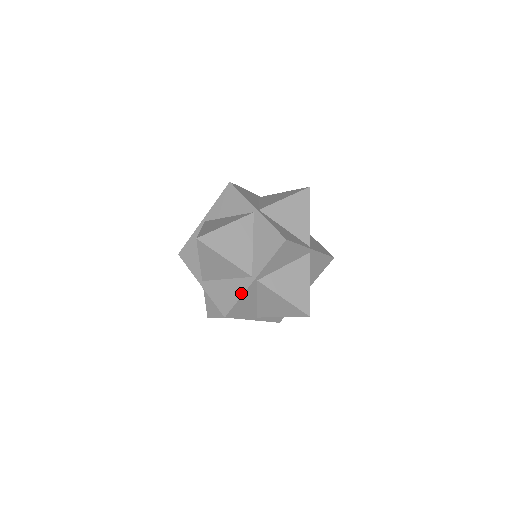
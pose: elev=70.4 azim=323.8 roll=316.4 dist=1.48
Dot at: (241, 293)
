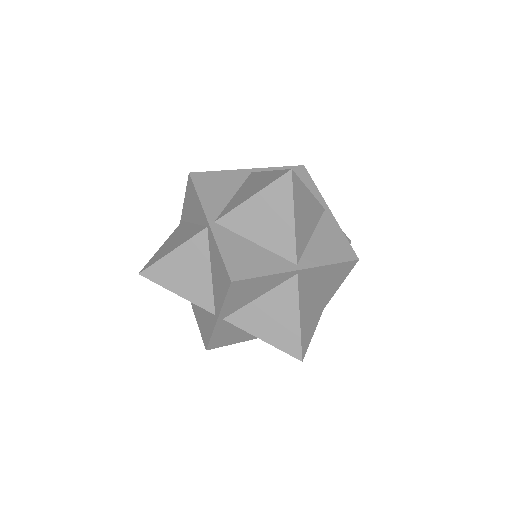
Dot at: (216, 247)
